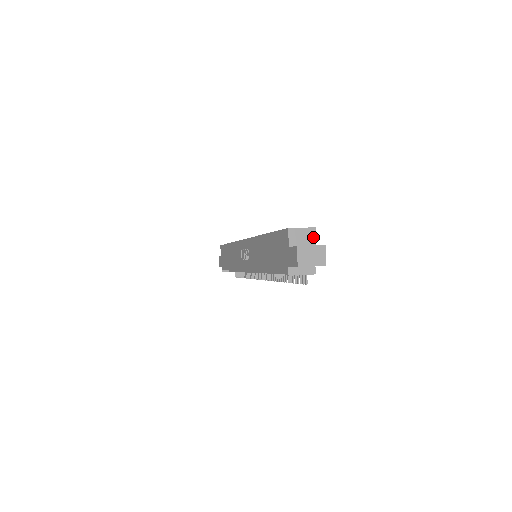
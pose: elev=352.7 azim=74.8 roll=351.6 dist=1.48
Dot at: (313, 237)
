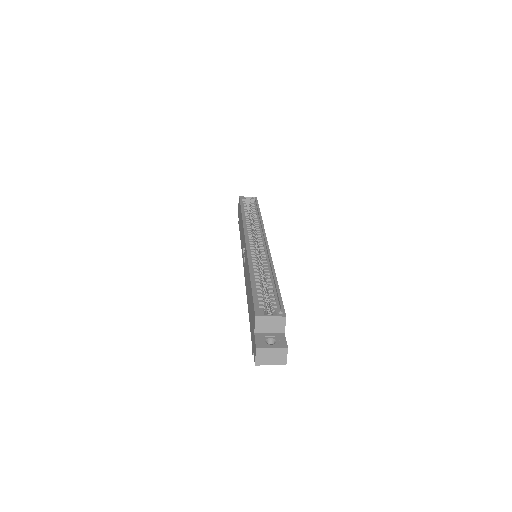
Dot at: (282, 325)
